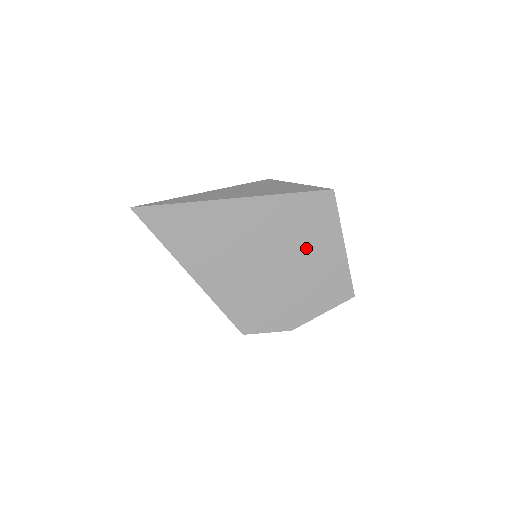
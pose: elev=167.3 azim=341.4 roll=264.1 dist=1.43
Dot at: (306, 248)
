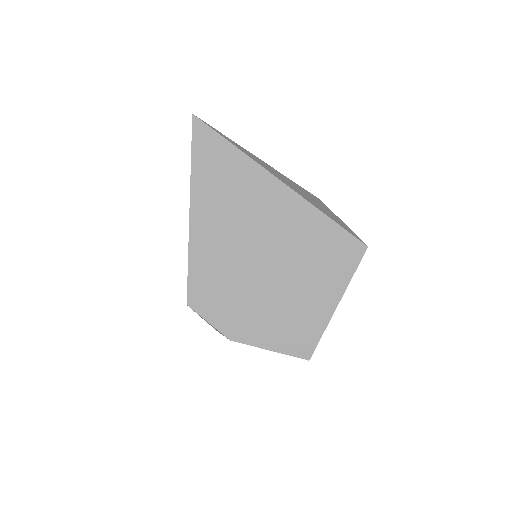
Dot at: (303, 277)
